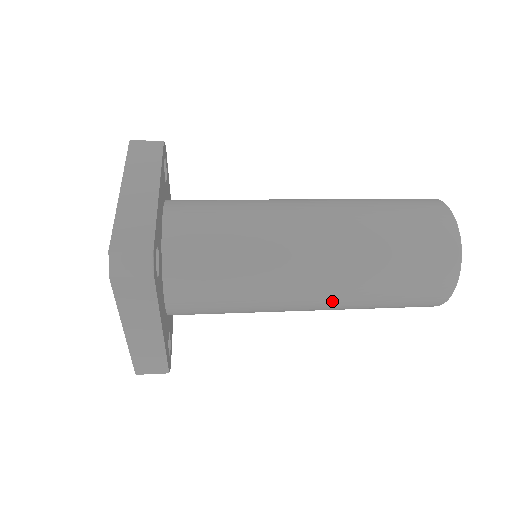
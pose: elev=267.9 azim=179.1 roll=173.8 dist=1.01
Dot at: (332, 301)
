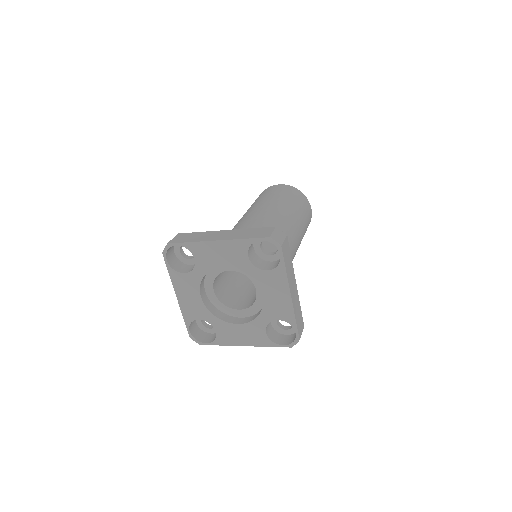
Dot at: (299, 238)
